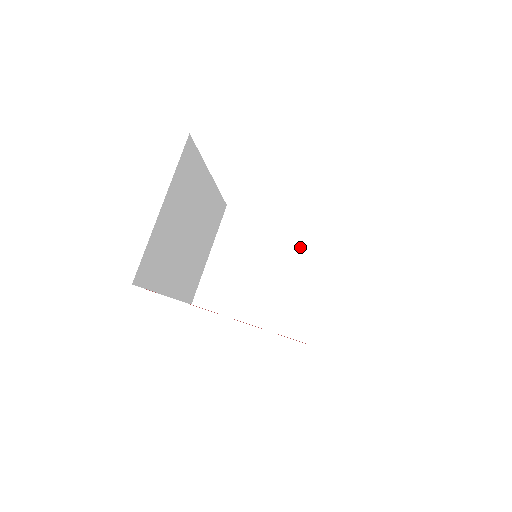
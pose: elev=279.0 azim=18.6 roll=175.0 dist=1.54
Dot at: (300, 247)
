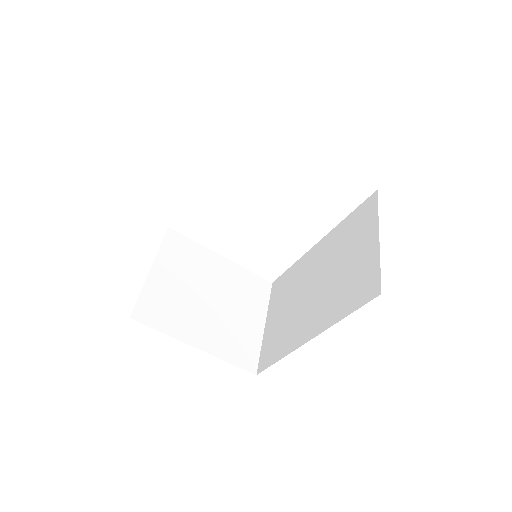
Dot at: (239, 282)
